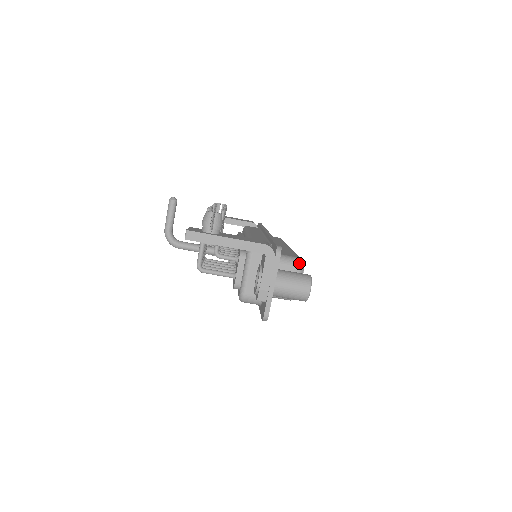
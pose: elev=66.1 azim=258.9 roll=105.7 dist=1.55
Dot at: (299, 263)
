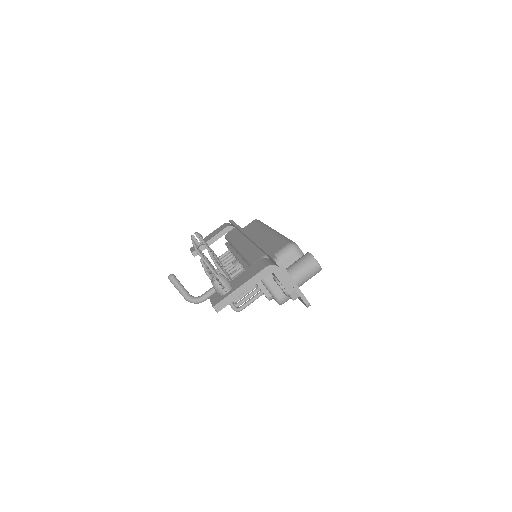
Dot at: (293, 247)
